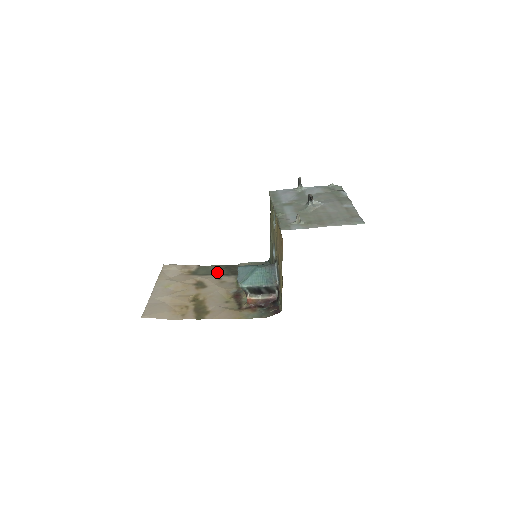
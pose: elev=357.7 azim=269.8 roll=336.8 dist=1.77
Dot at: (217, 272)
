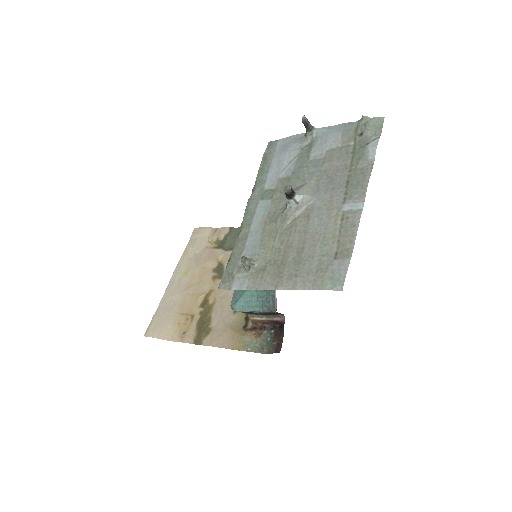
Dot at: occluded
